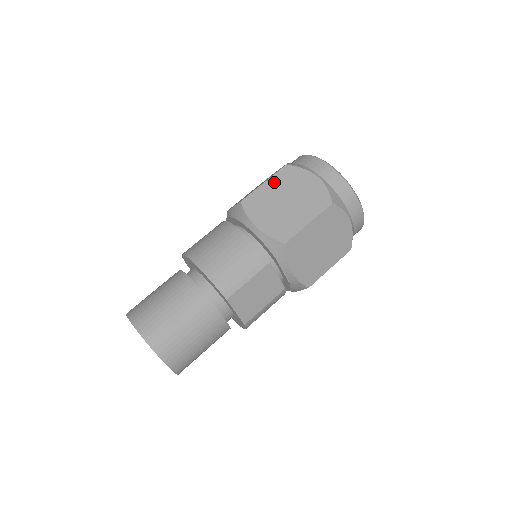
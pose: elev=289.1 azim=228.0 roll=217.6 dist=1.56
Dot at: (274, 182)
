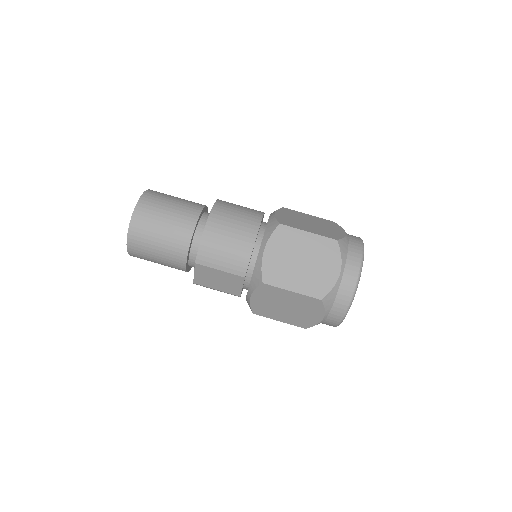
Dot at: (314, 240)
